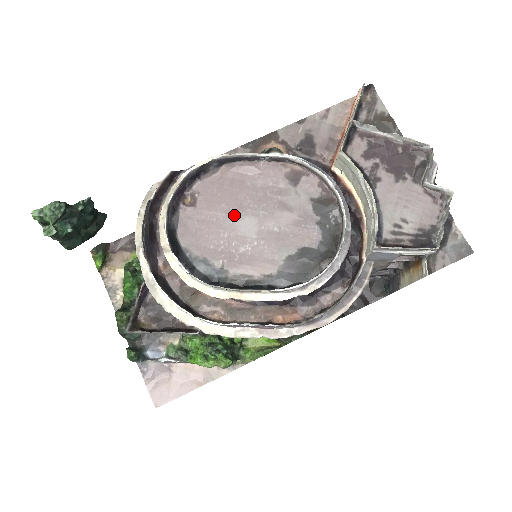
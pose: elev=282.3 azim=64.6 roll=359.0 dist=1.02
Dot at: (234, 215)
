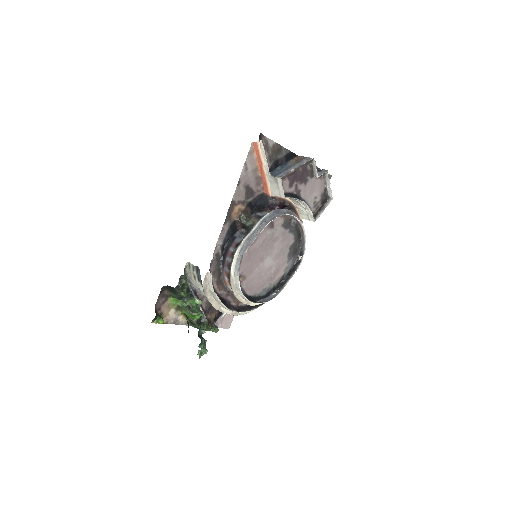
Dot at: (261, 264)
